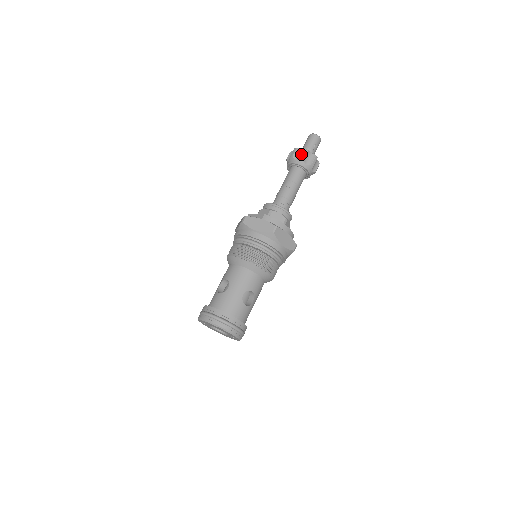
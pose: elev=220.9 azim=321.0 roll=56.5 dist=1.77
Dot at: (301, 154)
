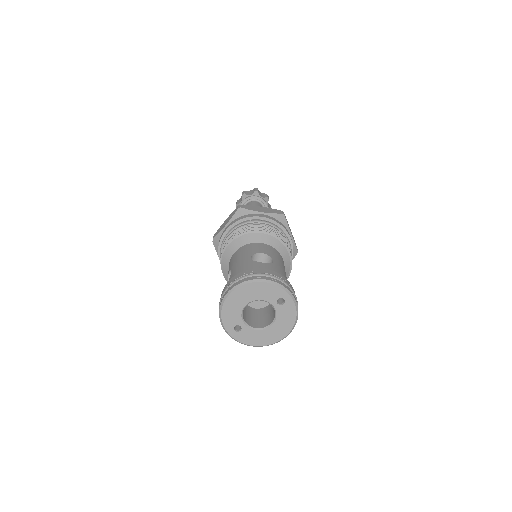
Dot at: (241, 197)
